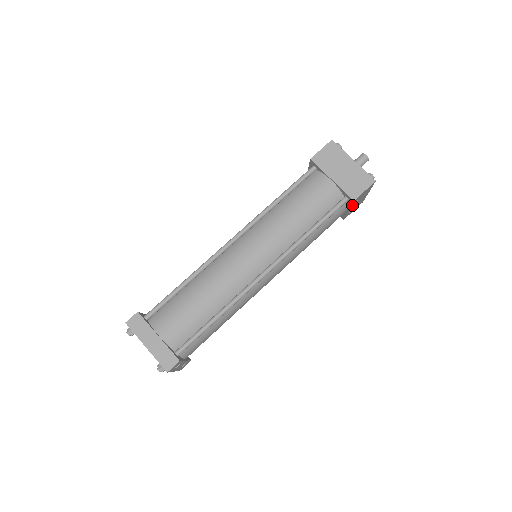
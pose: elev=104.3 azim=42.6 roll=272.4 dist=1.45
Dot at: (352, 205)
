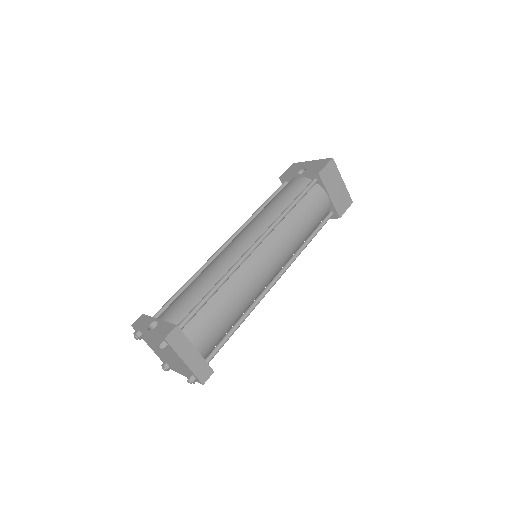
Dot at: occluded
